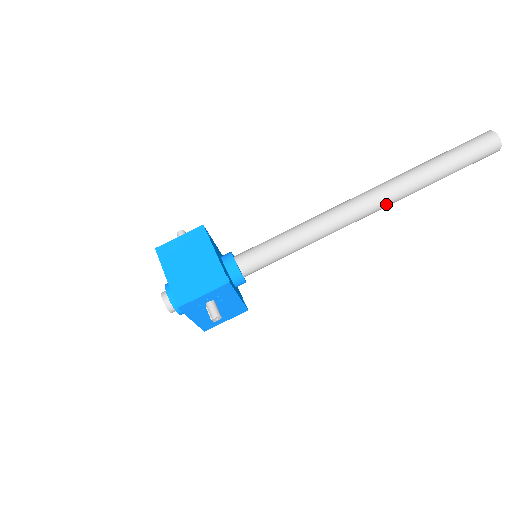
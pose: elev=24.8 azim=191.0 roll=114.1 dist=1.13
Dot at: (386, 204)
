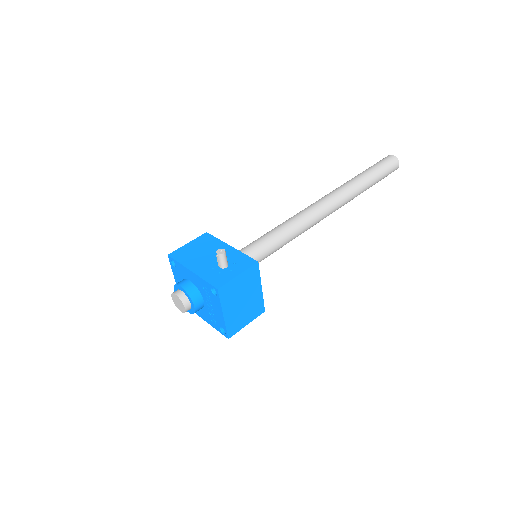
Dot at: occluded
